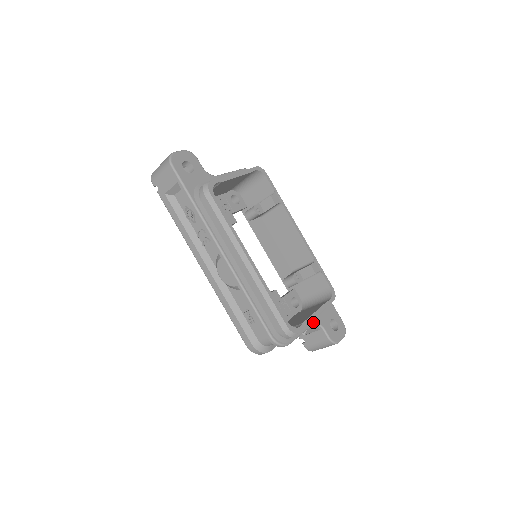
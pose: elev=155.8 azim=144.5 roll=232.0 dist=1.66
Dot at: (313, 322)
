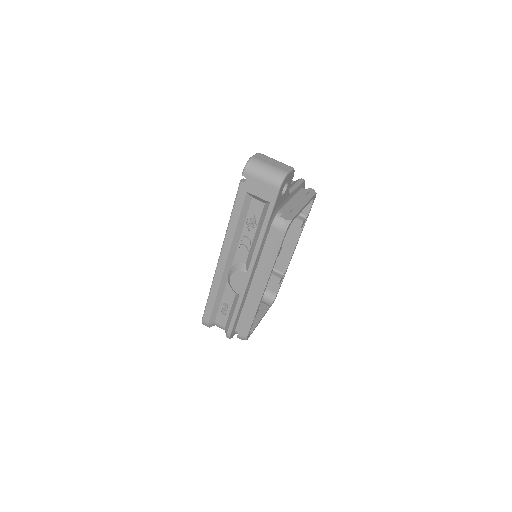
Dot at: occluded
